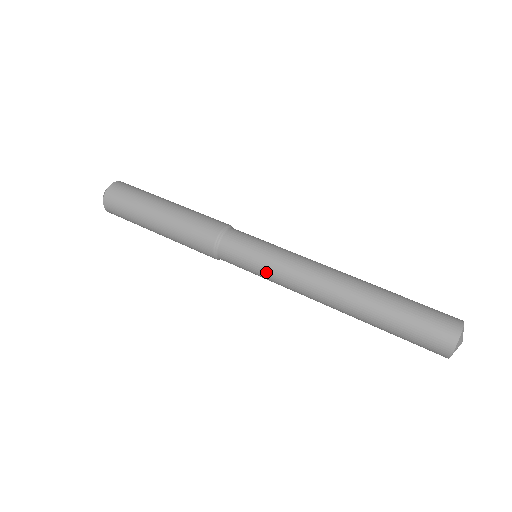
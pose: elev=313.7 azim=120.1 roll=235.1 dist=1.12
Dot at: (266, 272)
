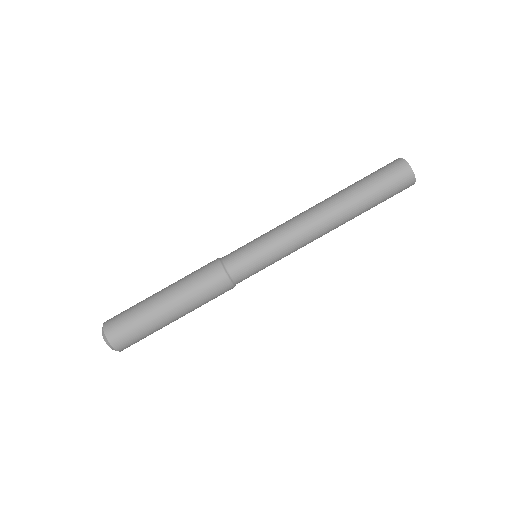
Dot at: occluded
